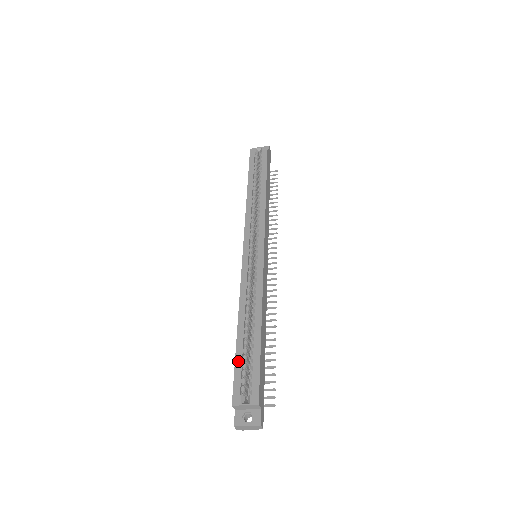
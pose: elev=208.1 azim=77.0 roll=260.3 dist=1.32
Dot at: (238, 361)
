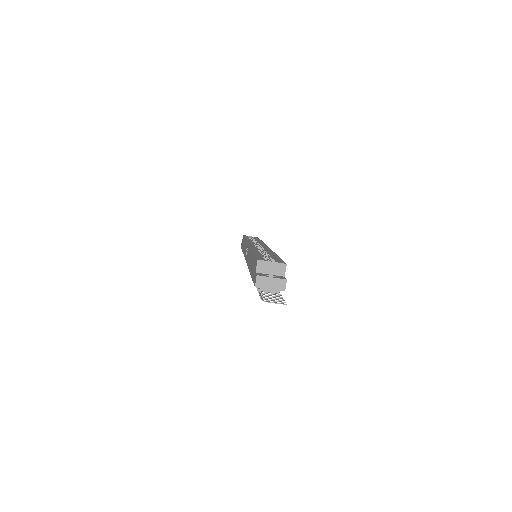
Dot at: (258, 255)
